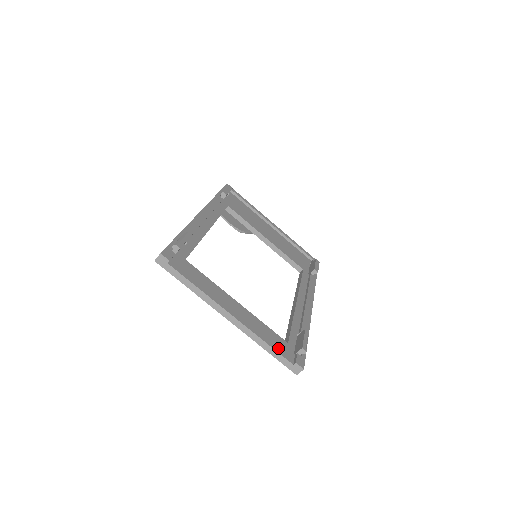
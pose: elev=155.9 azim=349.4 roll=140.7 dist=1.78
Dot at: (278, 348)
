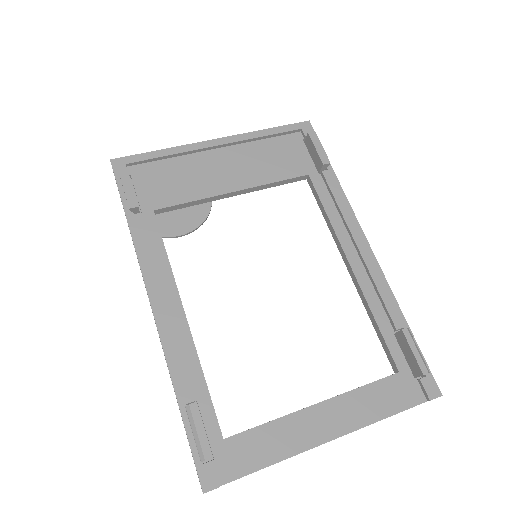
Dot at: (399, 403)
